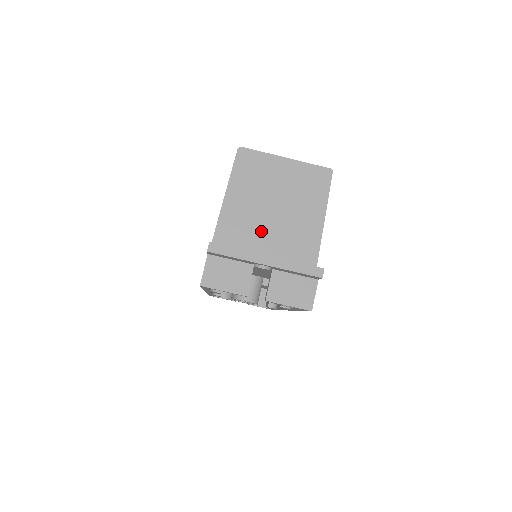
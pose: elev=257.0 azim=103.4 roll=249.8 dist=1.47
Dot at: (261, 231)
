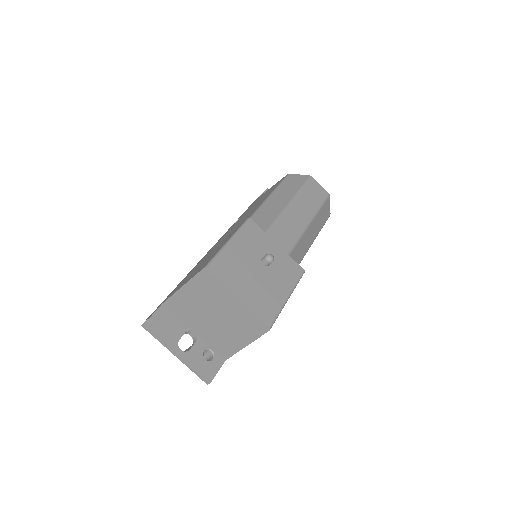
Dot at: (199, 320)
